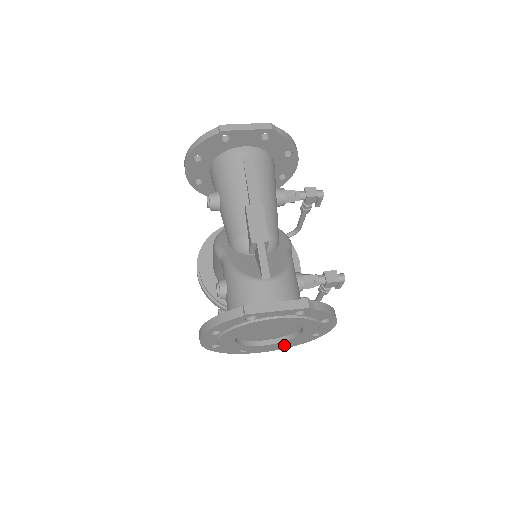
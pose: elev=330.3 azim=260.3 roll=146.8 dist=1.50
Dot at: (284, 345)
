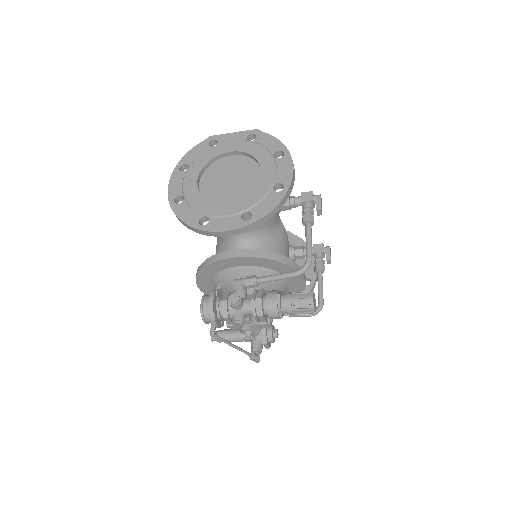
Dot at: (247, 208)
